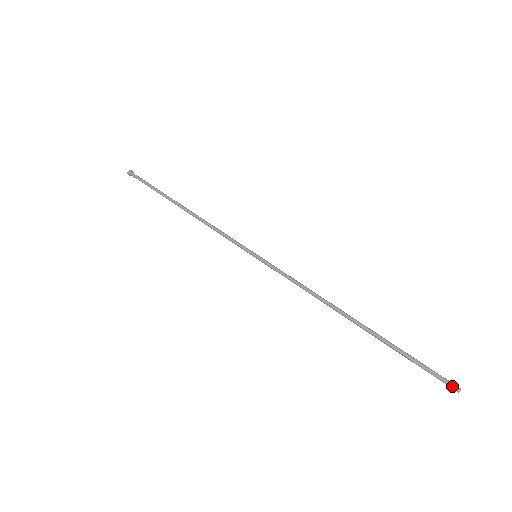
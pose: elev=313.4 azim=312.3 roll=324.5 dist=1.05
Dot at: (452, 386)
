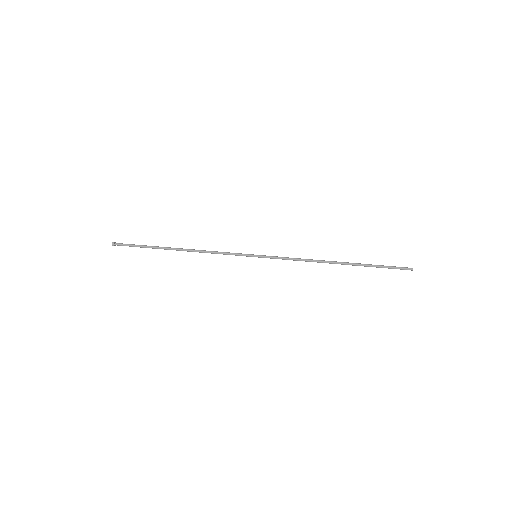
Dot at: (408, 269)
